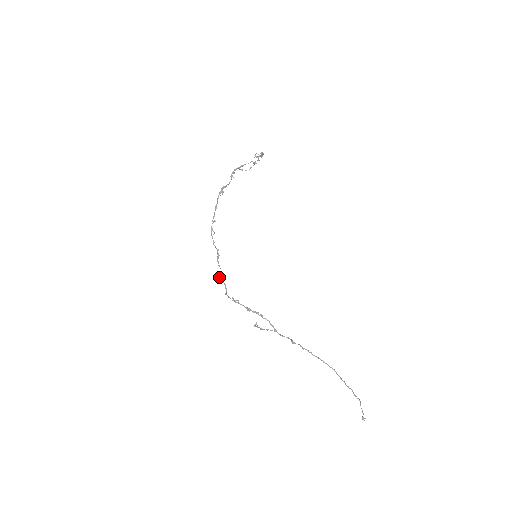
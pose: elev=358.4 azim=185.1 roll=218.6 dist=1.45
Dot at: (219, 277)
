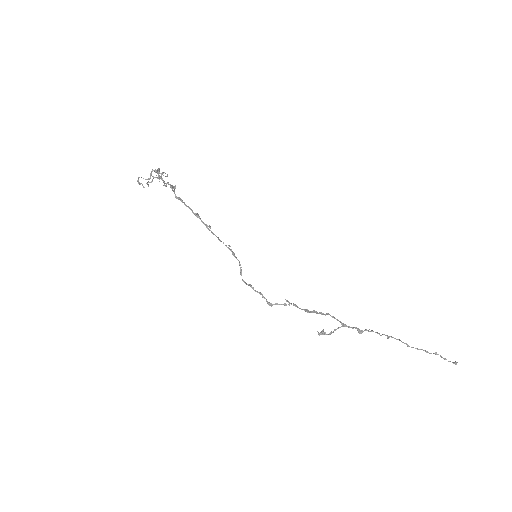
Dot at: (250, 284)
